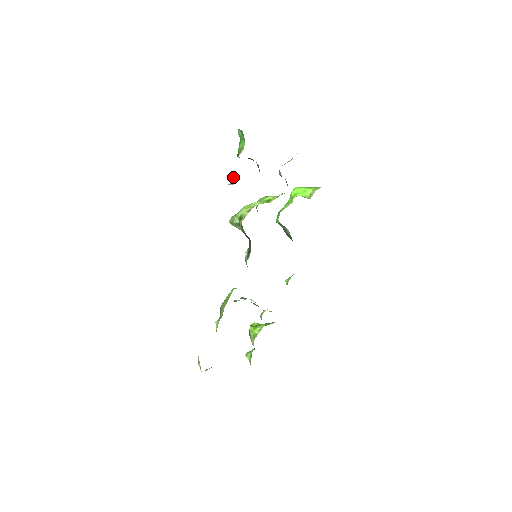
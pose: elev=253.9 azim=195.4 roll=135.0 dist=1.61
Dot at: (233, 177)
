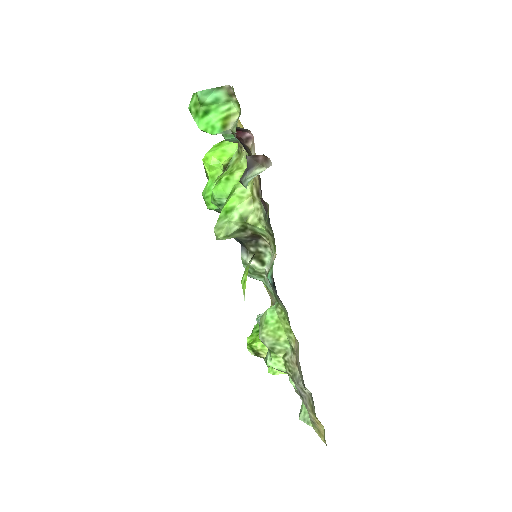
Dot at: (249, 161)
